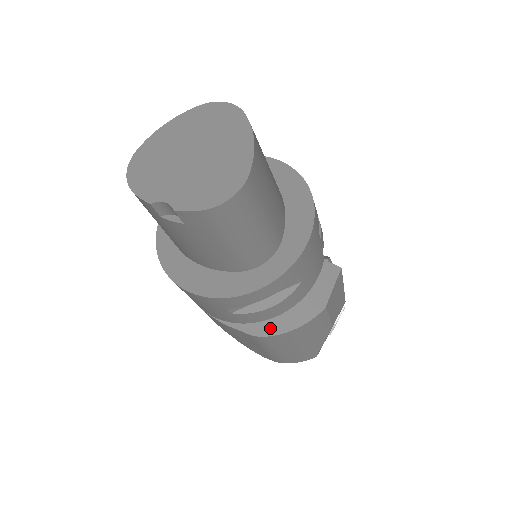
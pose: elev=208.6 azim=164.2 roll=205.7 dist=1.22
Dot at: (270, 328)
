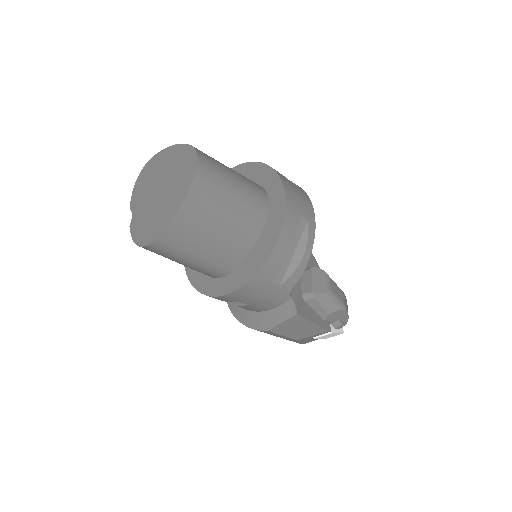
Dot at: (236, 311)
